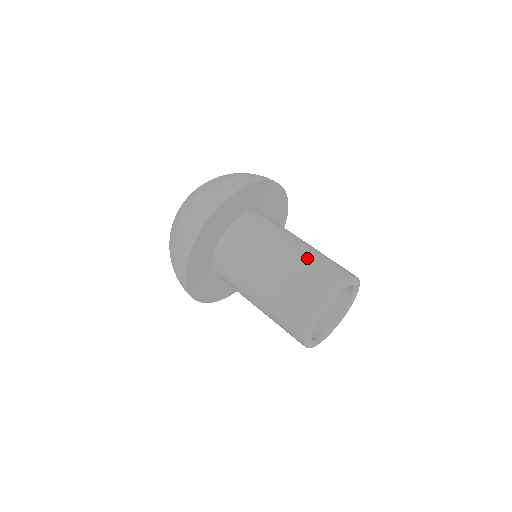
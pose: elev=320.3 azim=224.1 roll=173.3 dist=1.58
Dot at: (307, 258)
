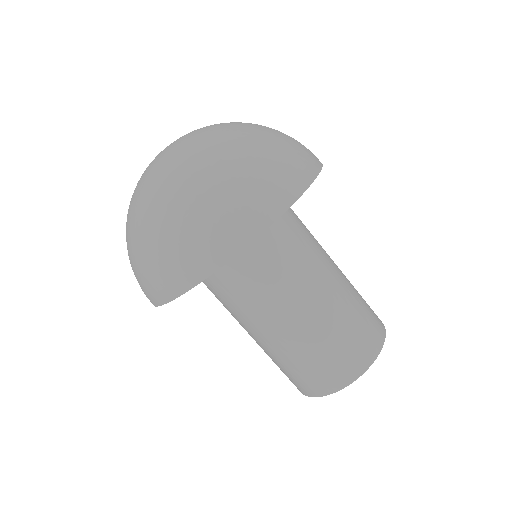
Dot at: (349, 301)
